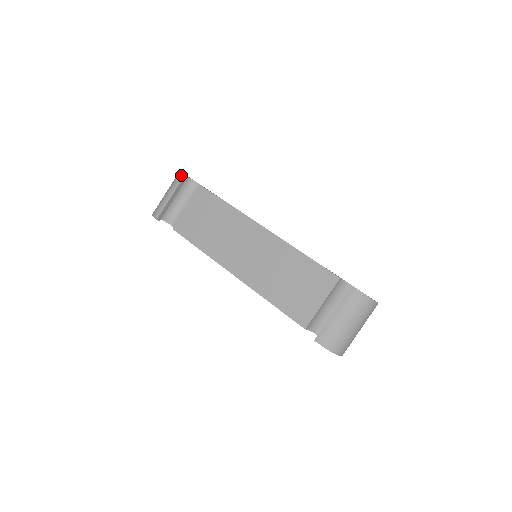
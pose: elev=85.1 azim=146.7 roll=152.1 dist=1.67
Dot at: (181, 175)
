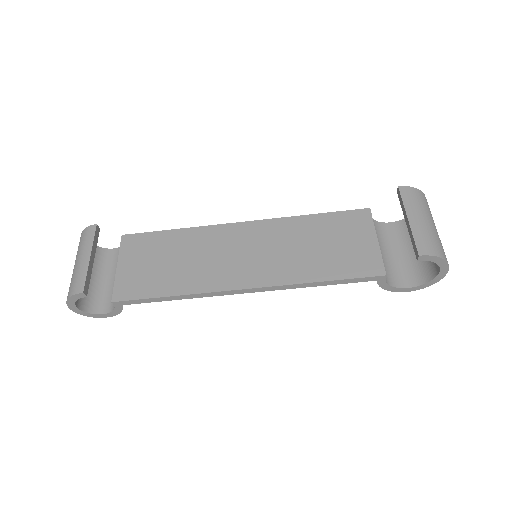
Dot at: (90, 228)
